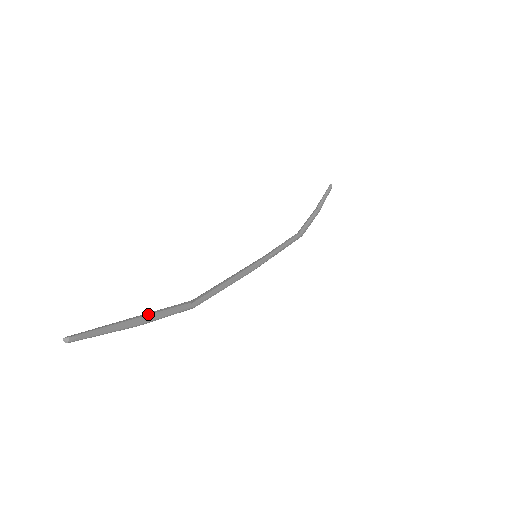
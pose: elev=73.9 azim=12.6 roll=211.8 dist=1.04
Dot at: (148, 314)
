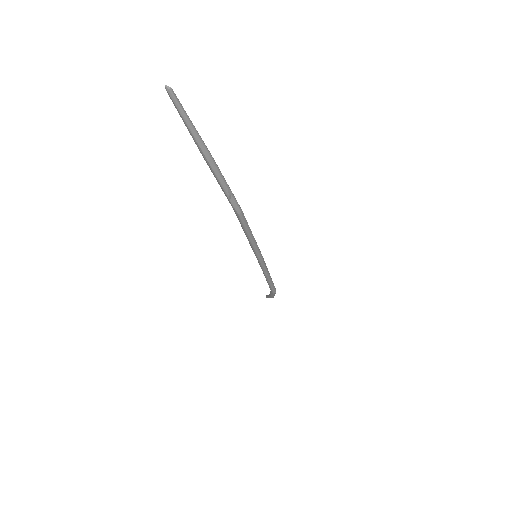
Dot at: occluded
